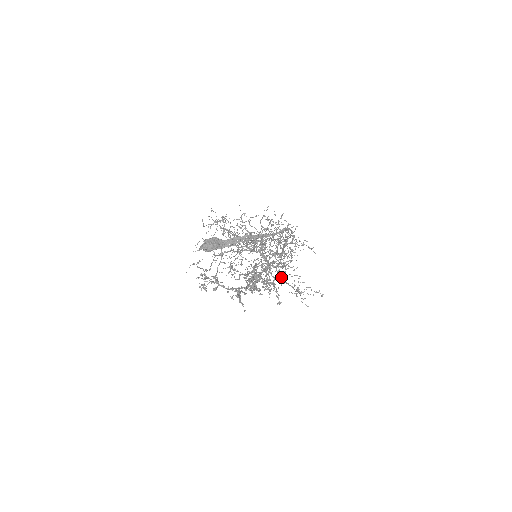
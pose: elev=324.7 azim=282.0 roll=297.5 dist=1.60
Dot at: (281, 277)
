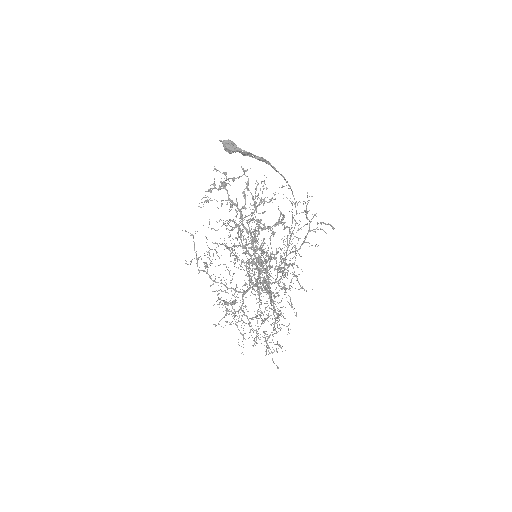
Dot at: (285, 245)
